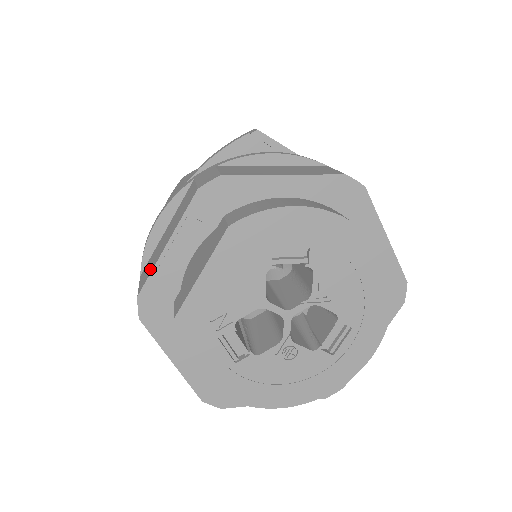
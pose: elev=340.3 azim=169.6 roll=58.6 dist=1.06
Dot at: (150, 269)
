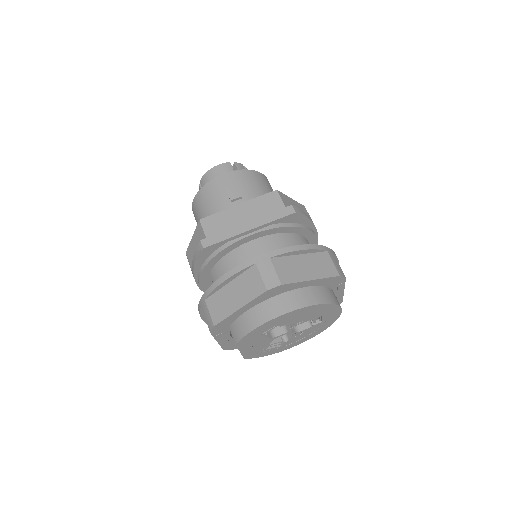
Dot at: occluded
